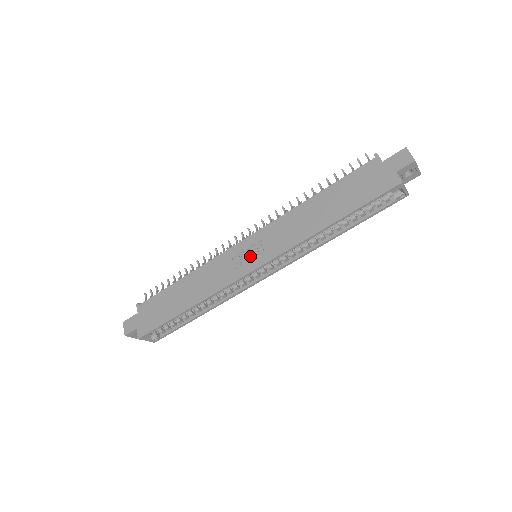
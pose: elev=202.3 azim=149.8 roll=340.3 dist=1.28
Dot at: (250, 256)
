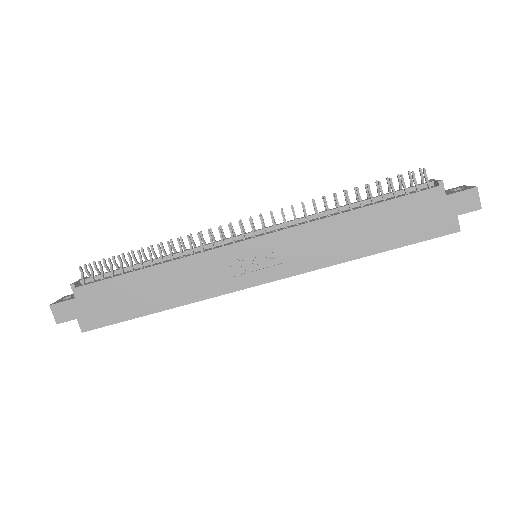
Dot at: (255, 265)
